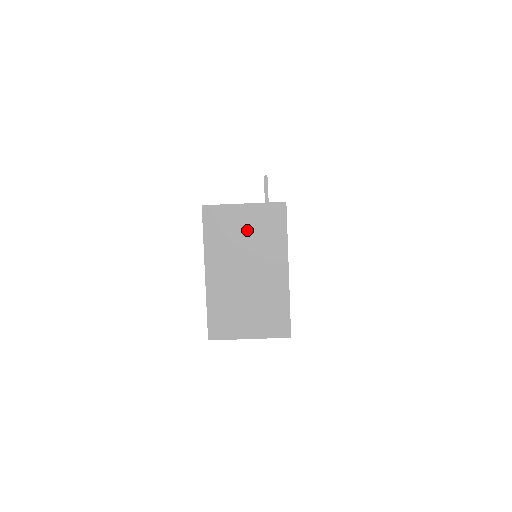
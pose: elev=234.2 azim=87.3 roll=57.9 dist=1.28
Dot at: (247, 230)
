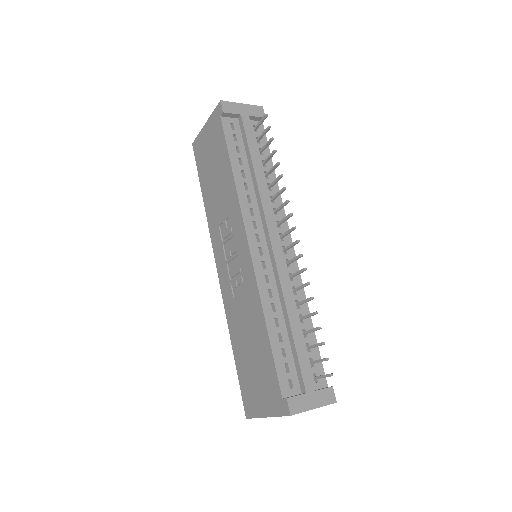
Dot at: occluded
